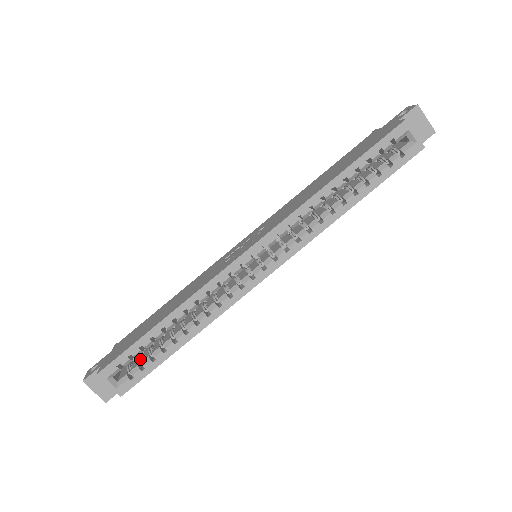
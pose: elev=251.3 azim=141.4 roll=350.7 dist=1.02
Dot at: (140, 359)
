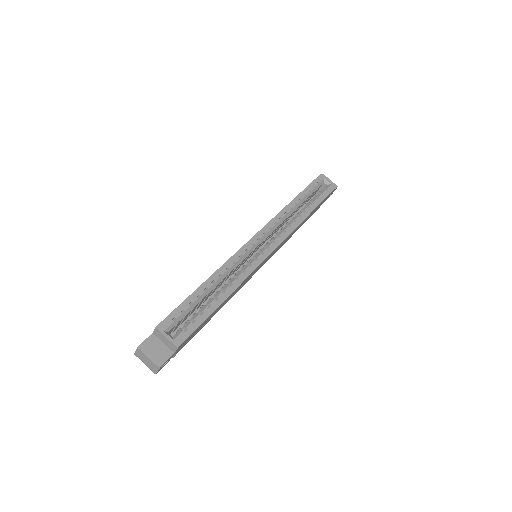
Dot at: (188, 321)
